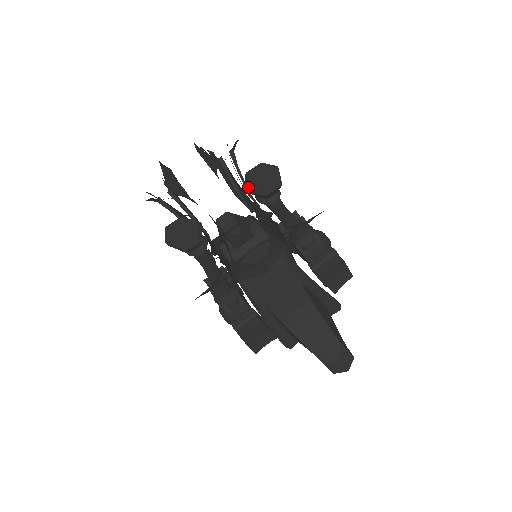
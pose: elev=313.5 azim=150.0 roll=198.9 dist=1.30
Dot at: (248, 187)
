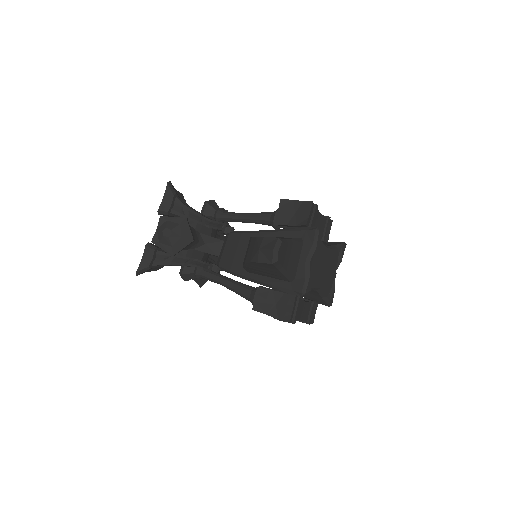
Dot at: occluded
